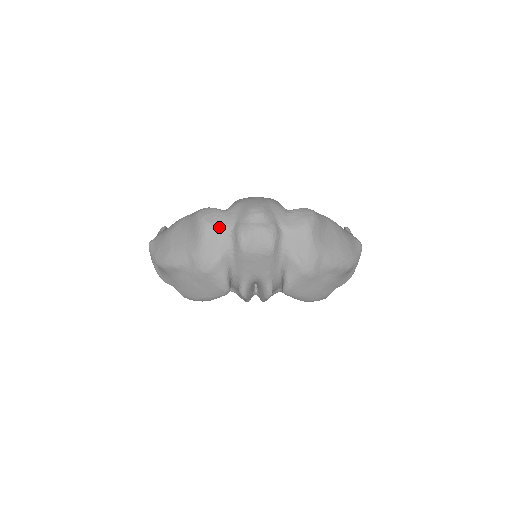
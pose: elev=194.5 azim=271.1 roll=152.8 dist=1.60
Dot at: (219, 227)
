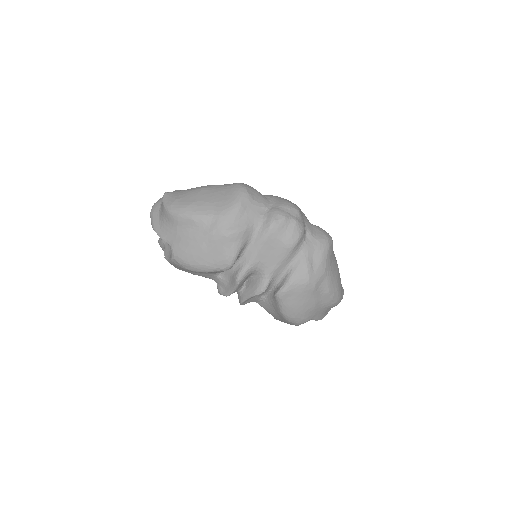
Dot at: (256, 202)
